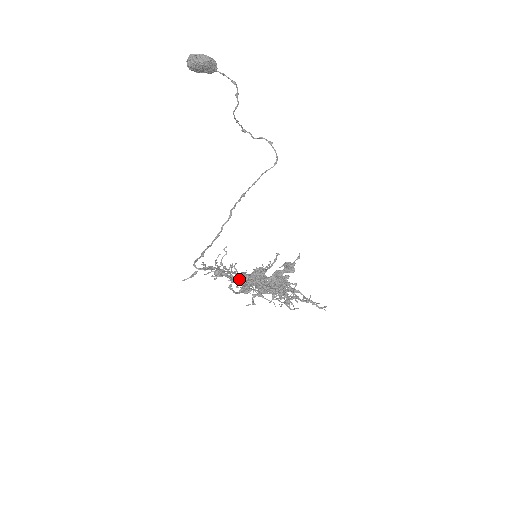
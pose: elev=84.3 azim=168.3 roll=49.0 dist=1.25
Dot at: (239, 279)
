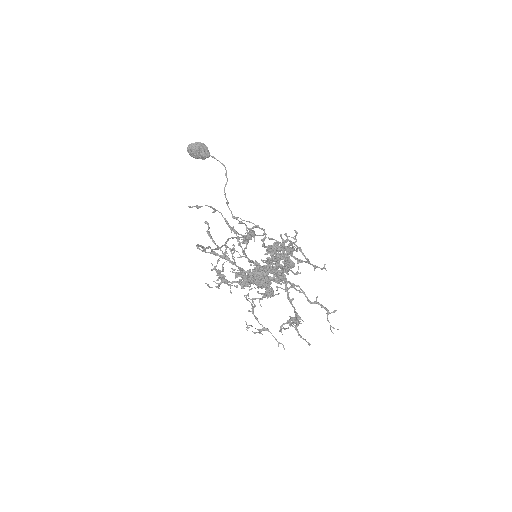
Dot at: (242, 269)
